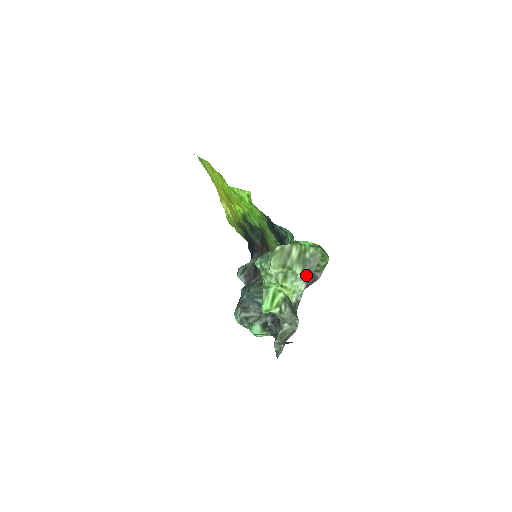
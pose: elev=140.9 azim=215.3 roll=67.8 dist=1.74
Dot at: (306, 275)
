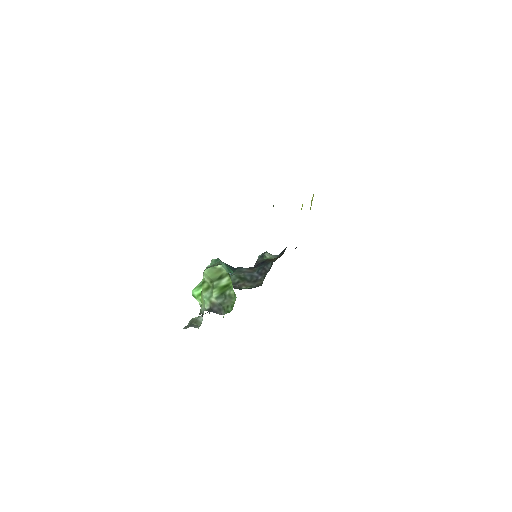
Dot at: (216, 303)
